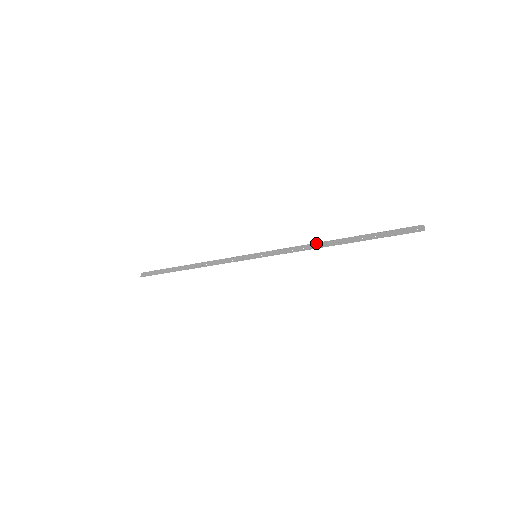
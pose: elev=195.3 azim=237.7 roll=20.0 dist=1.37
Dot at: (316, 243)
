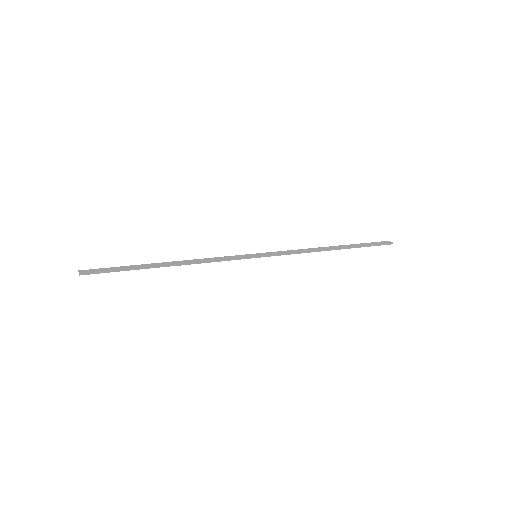
Dot at: (314, 248)
